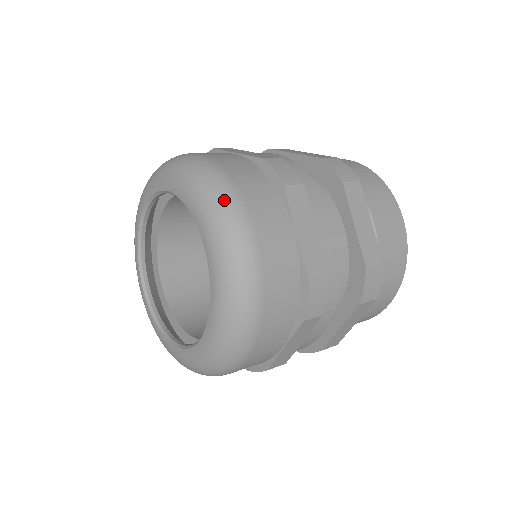
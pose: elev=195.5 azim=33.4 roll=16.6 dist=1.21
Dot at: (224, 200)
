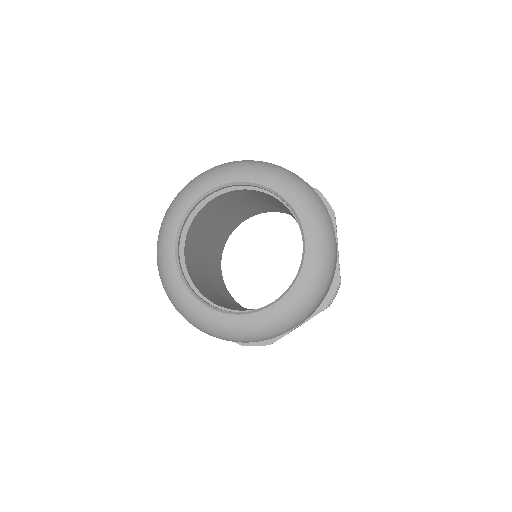
Dot at: (324, 210)
